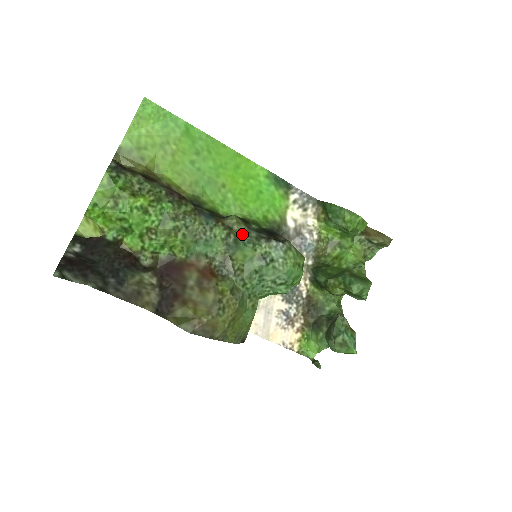
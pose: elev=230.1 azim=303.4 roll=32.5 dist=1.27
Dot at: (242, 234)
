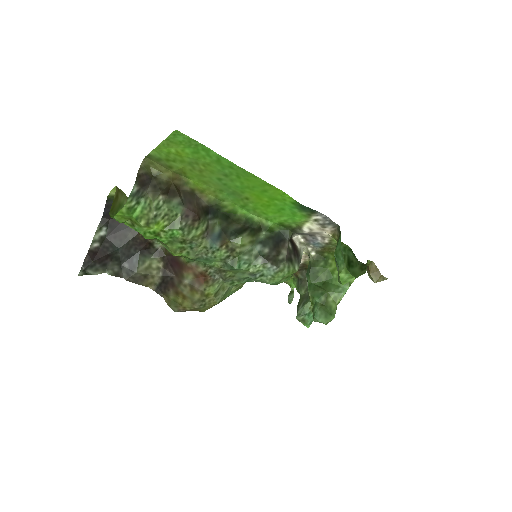
Dot at: (242, 254)
